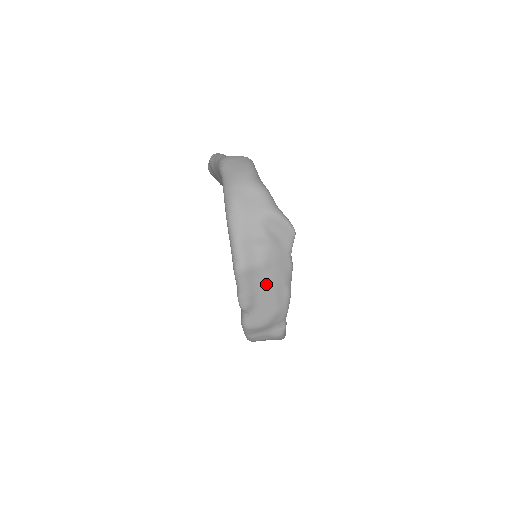
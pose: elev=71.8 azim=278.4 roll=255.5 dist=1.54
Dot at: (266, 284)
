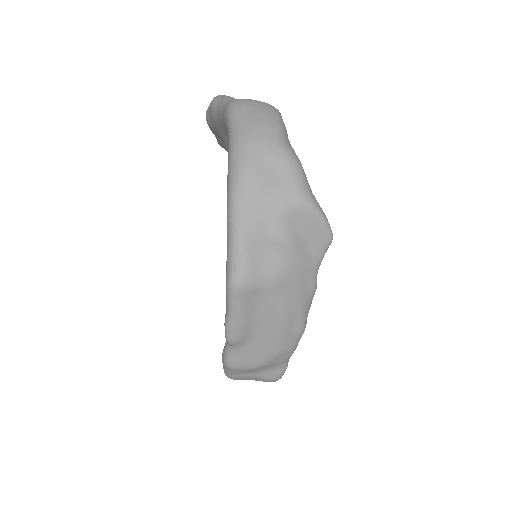
Dot at: (273, 311)
